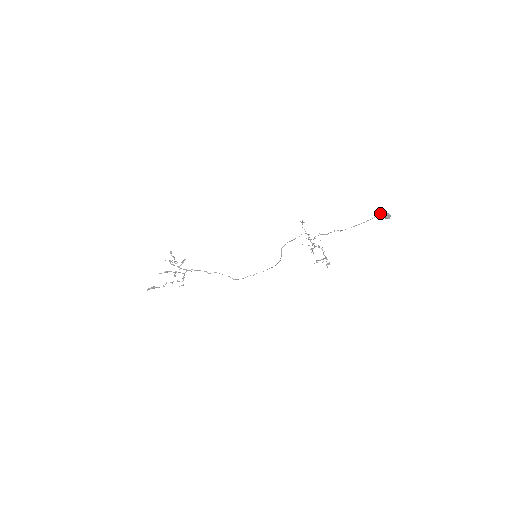
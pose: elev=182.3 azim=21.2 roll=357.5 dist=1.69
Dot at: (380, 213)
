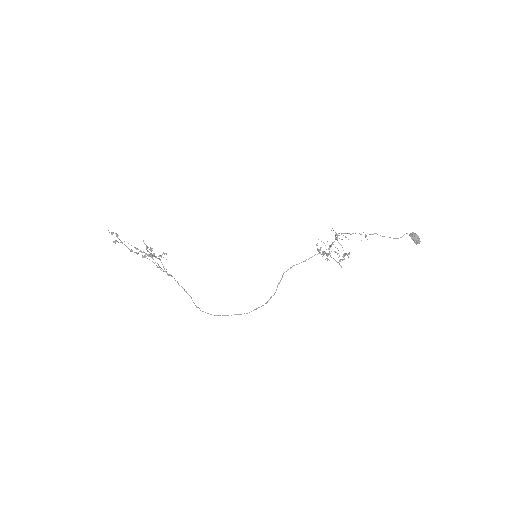
Dot at: (409, 234)
